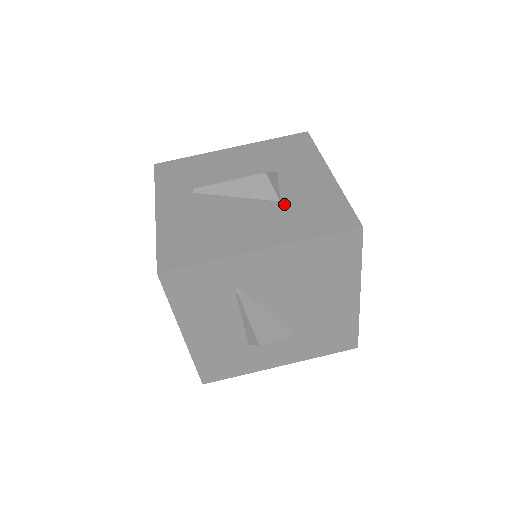
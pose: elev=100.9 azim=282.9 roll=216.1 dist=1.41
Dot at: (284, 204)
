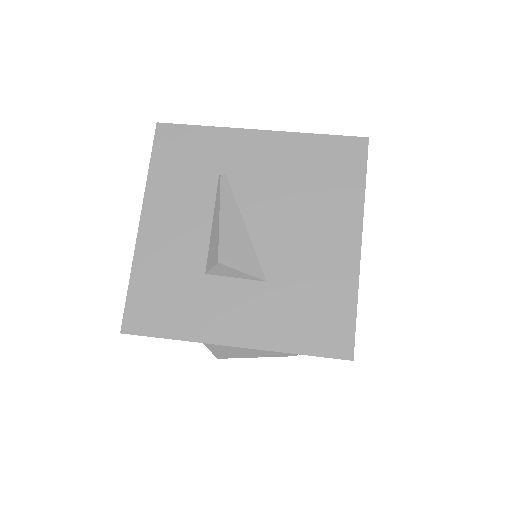
Dot at: occluded
